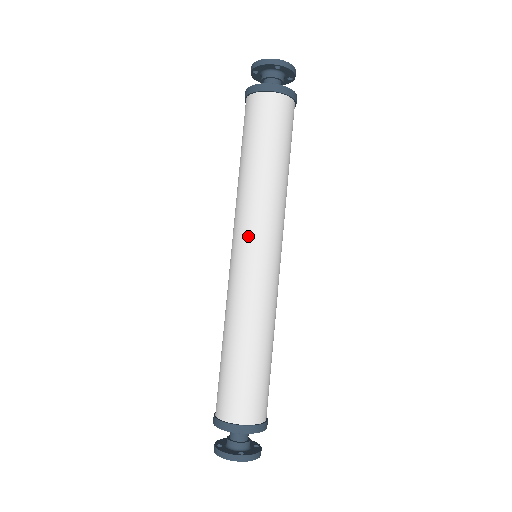
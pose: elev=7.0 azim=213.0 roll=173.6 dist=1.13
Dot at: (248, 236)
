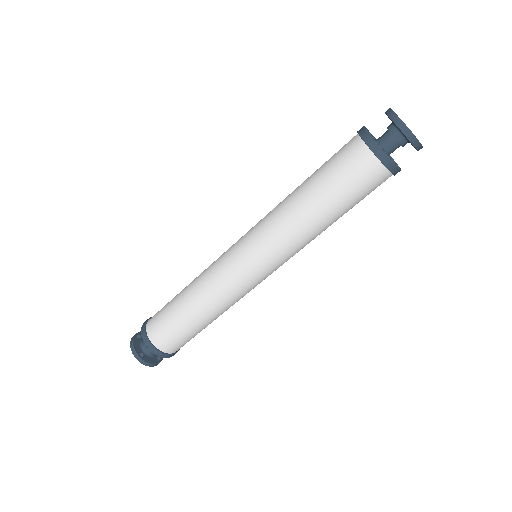
Dot at: (278, 266)
